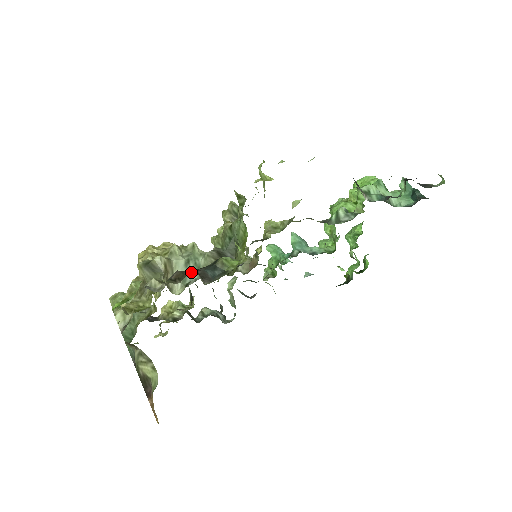
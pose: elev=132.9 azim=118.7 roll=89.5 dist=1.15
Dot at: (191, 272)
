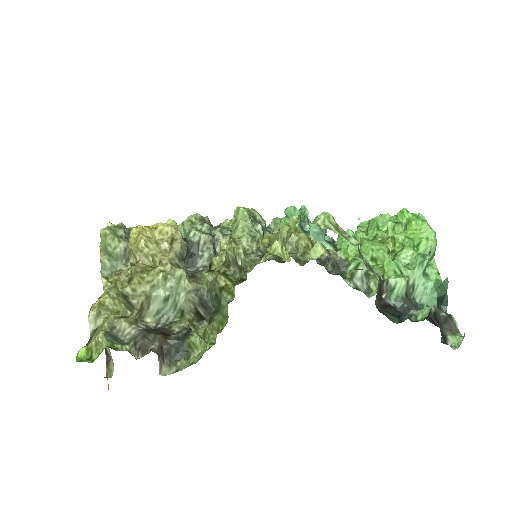
Dot at: (167, 308)
